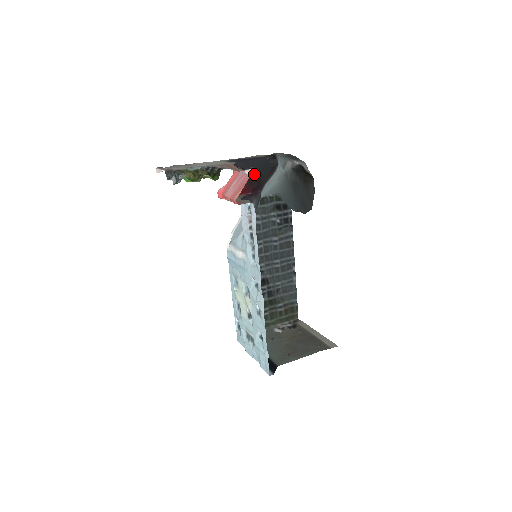
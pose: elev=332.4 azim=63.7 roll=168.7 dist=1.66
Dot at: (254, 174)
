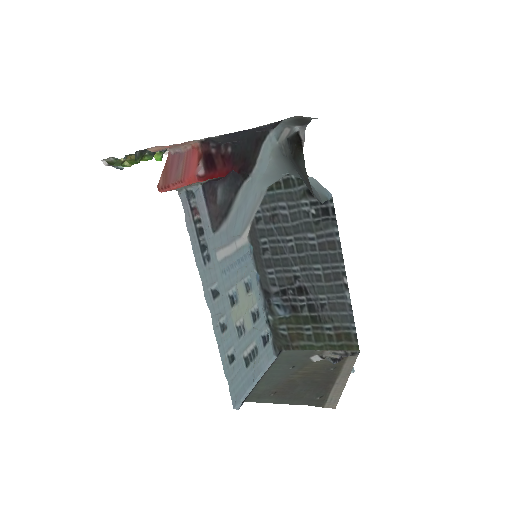
Dot at: (236, 150)
